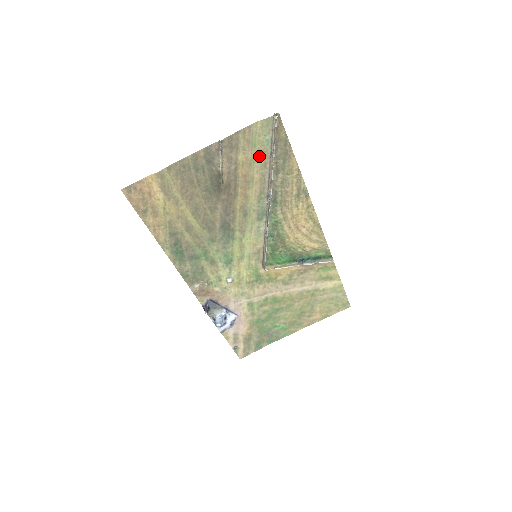
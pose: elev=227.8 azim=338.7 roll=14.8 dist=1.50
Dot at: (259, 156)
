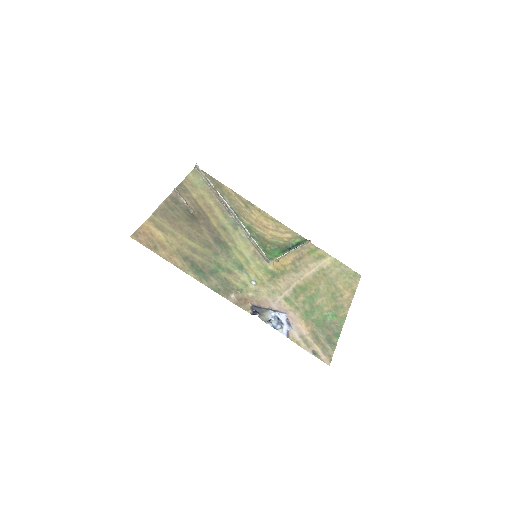
Dot at: (204, 191)
